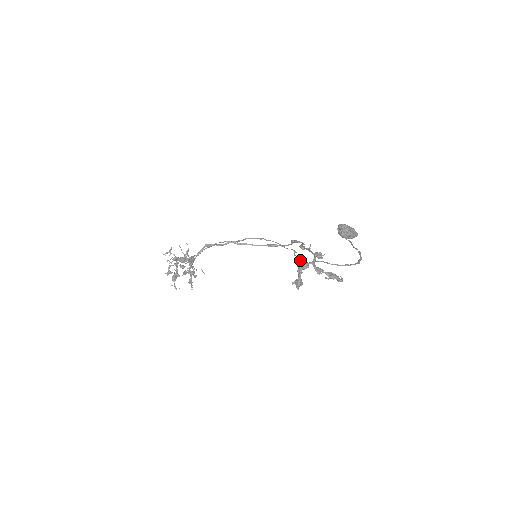
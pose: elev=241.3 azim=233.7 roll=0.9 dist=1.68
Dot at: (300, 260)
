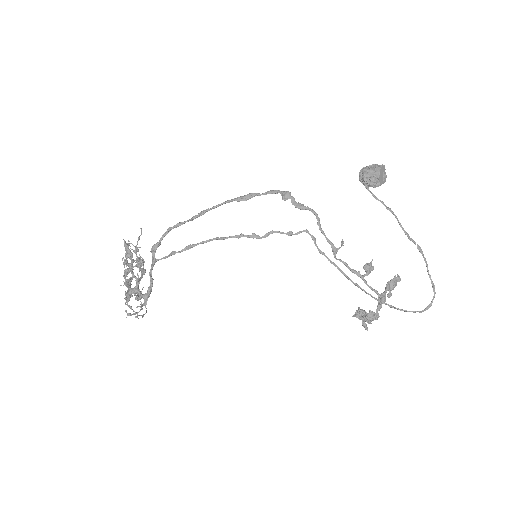
Dot at: occluded
